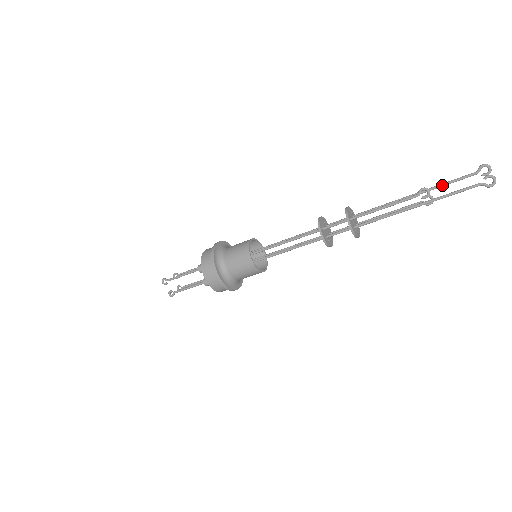
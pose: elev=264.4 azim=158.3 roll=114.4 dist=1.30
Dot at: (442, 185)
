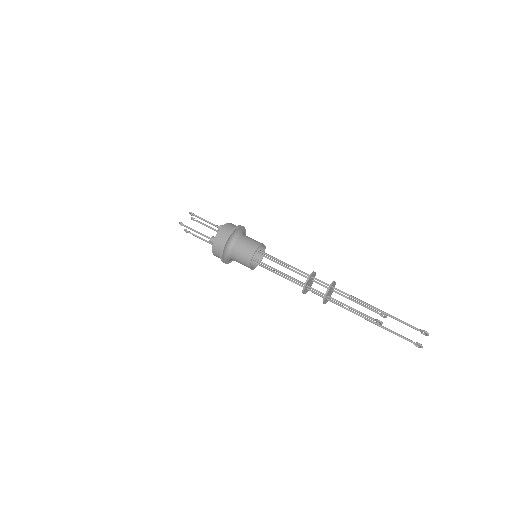
Dot at: (395, 319)
